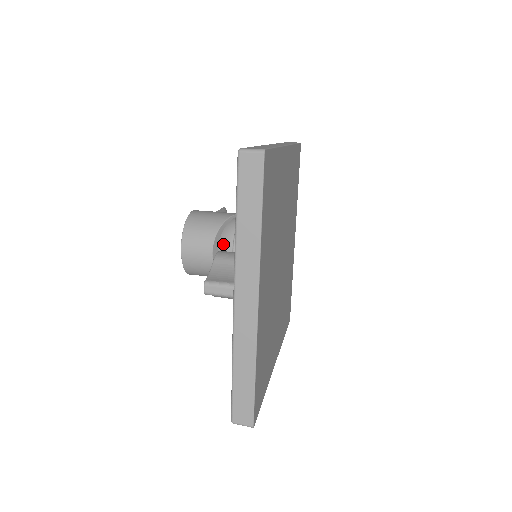
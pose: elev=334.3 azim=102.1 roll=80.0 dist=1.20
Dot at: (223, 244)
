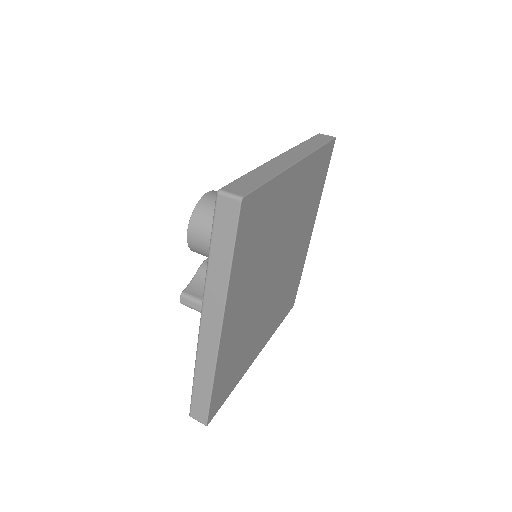
Dot at: occluded
